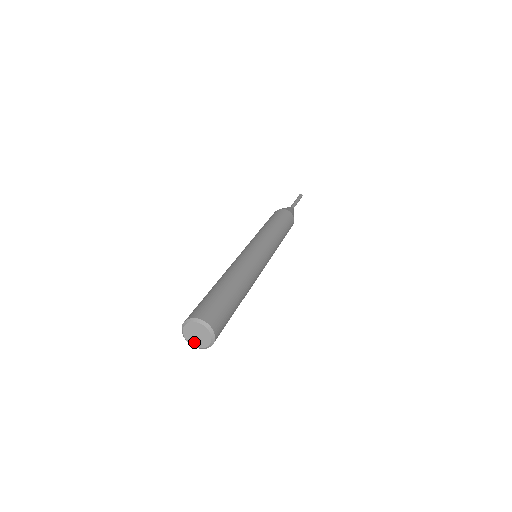
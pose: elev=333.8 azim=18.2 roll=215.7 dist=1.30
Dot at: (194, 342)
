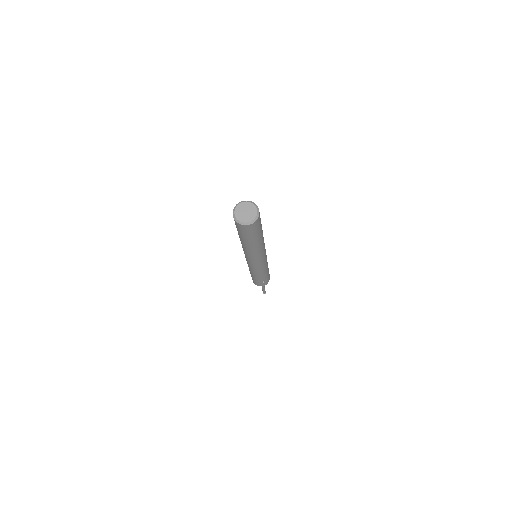
Dot at: (249, 218)
